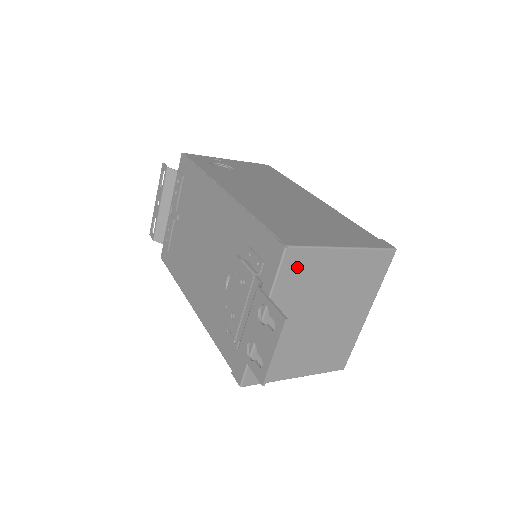
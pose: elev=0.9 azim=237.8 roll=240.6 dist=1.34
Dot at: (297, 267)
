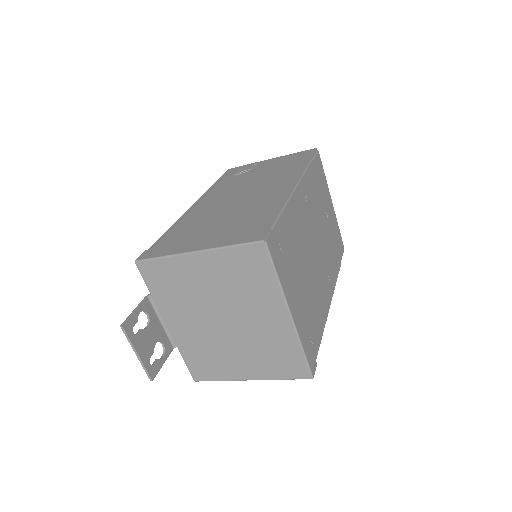
Dot at: (159, 277)
